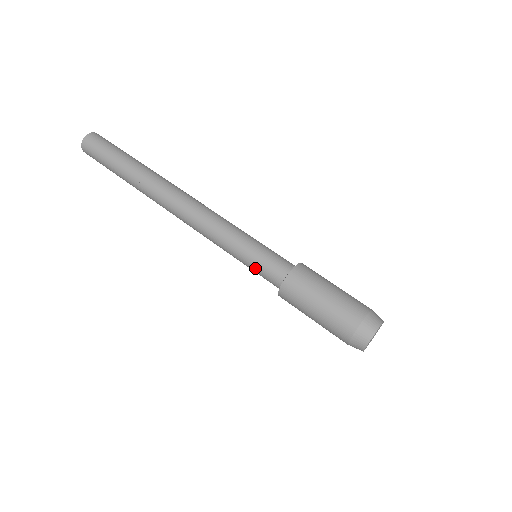
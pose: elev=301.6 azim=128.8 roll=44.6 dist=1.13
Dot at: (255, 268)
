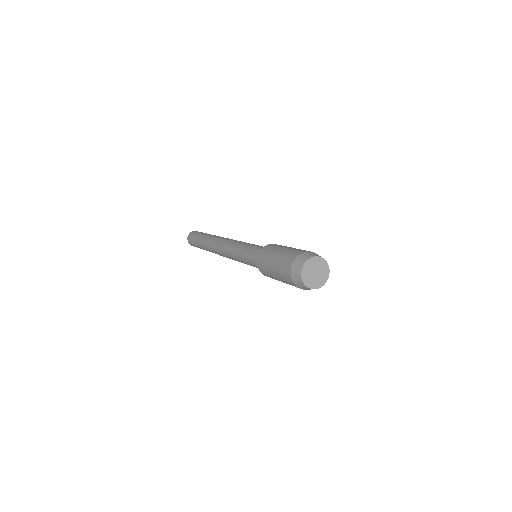
Dot at: (257, 246)
